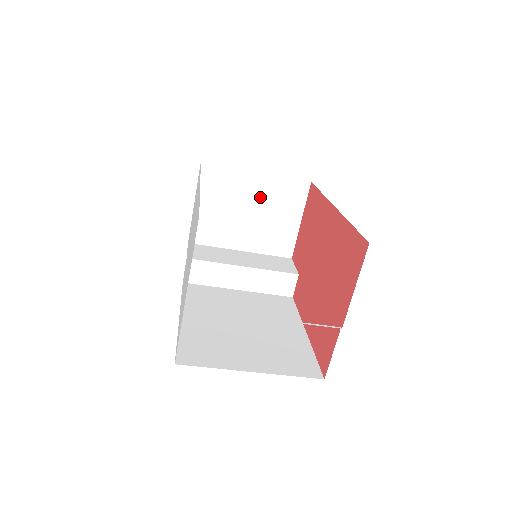
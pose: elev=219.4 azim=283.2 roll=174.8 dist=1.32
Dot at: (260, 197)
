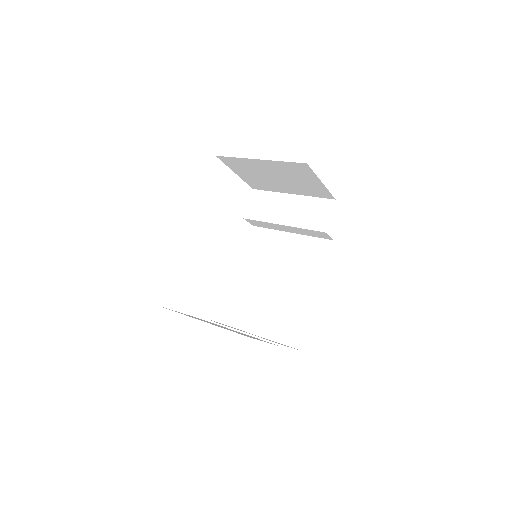
Dot at: (275, 171)
